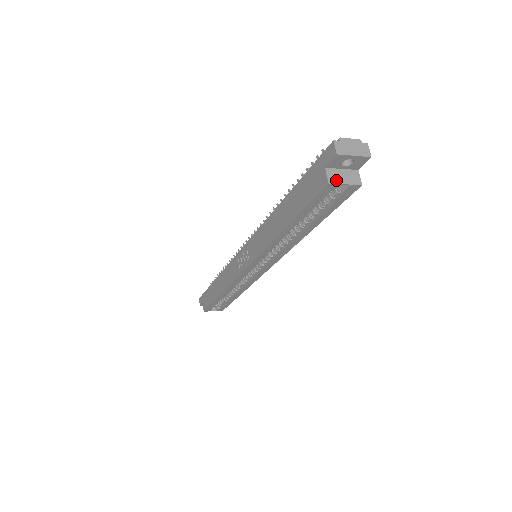
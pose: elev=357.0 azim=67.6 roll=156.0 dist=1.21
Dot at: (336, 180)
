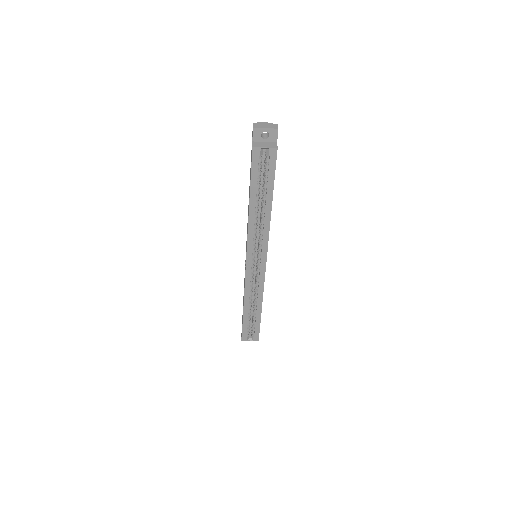
Dot at: (258, 146)
